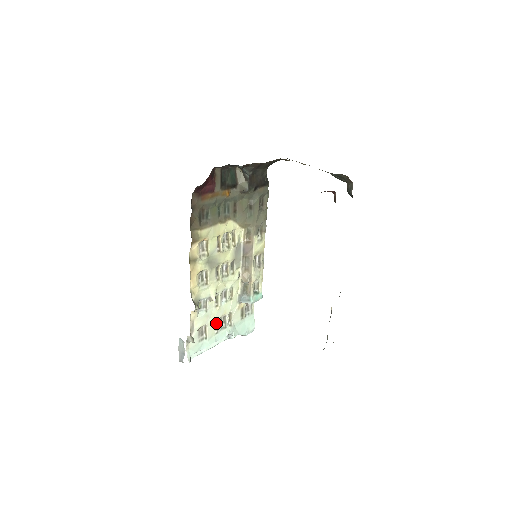
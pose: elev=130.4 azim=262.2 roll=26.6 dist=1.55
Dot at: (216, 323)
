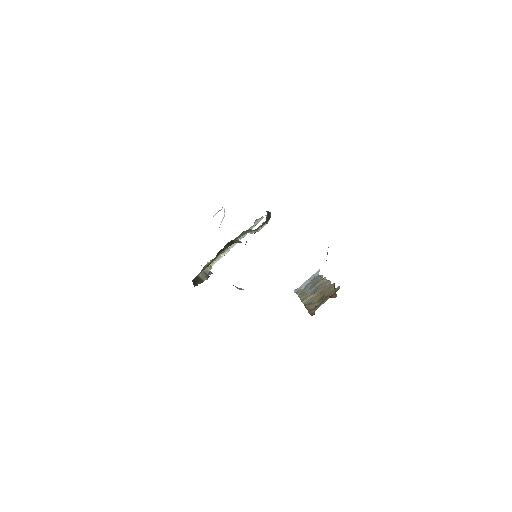
Dot at: occluded
